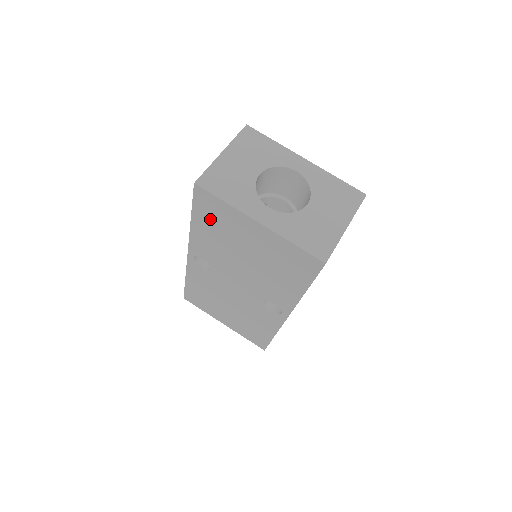
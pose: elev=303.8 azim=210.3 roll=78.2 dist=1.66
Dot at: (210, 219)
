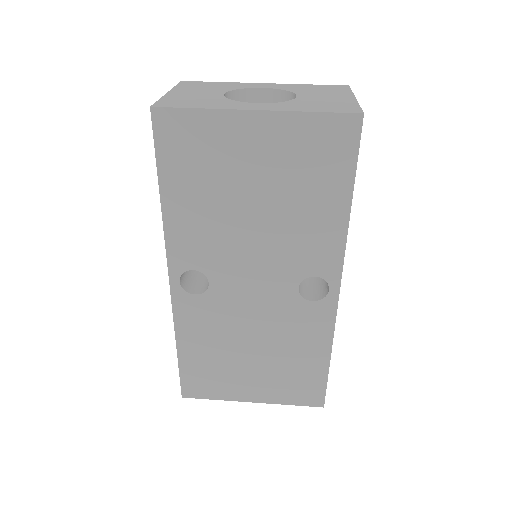
Dot at: (187, 167)
